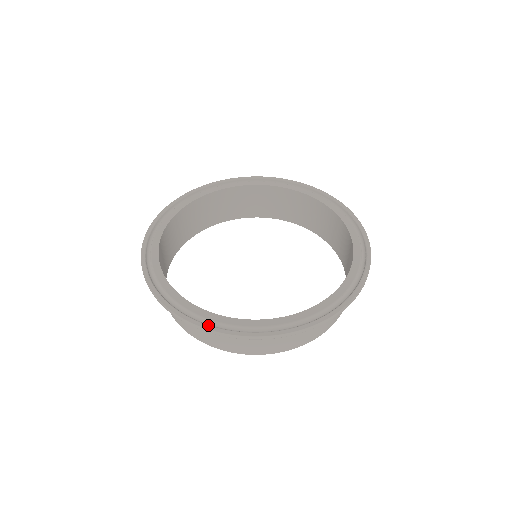
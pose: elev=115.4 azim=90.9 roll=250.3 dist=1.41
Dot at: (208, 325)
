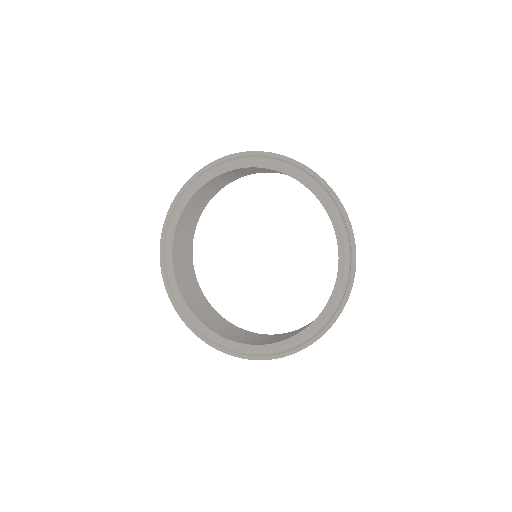
Dot at: (177, 309)
